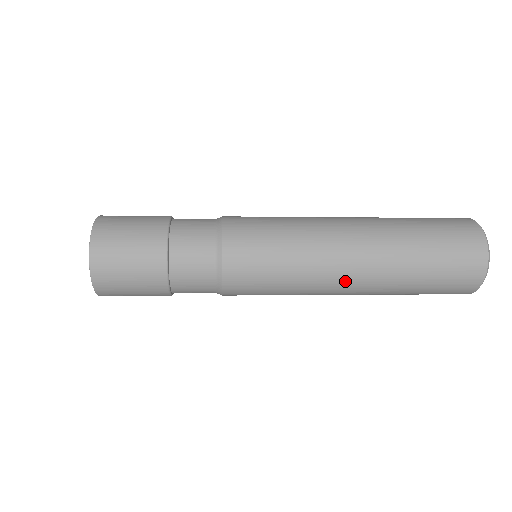
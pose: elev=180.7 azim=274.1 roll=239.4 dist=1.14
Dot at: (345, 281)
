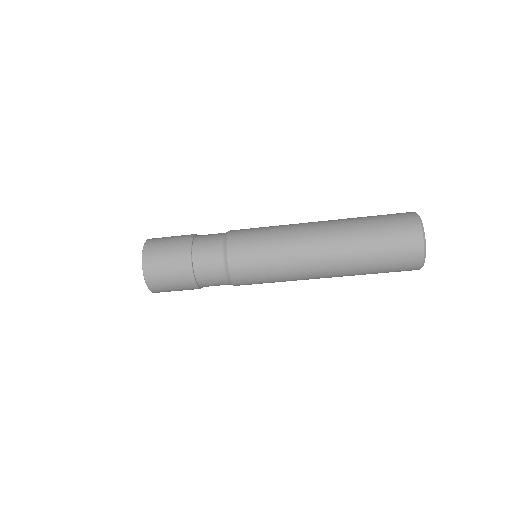
Dot at: (313, 228)
